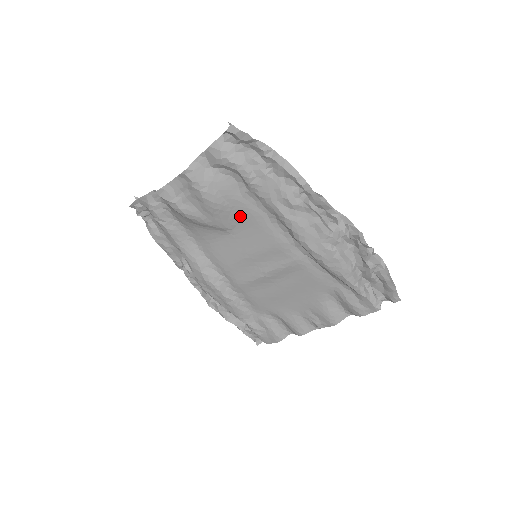
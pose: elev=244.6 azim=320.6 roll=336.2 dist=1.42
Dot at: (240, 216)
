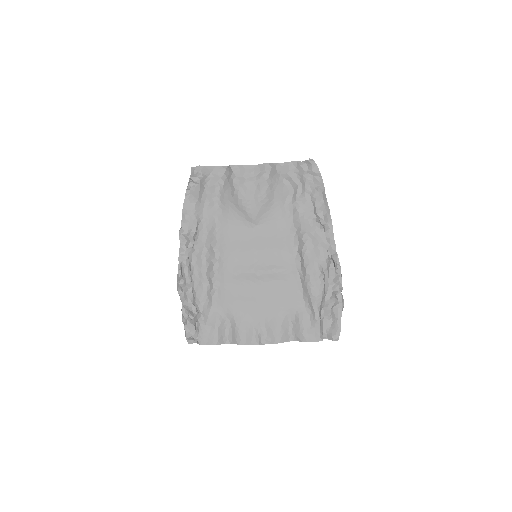
Dot at: (272, 218)
